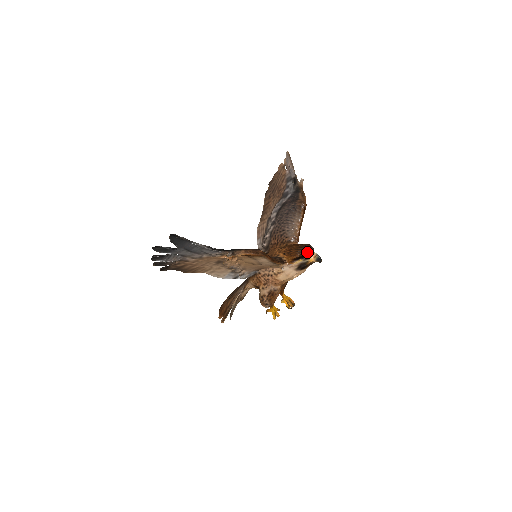
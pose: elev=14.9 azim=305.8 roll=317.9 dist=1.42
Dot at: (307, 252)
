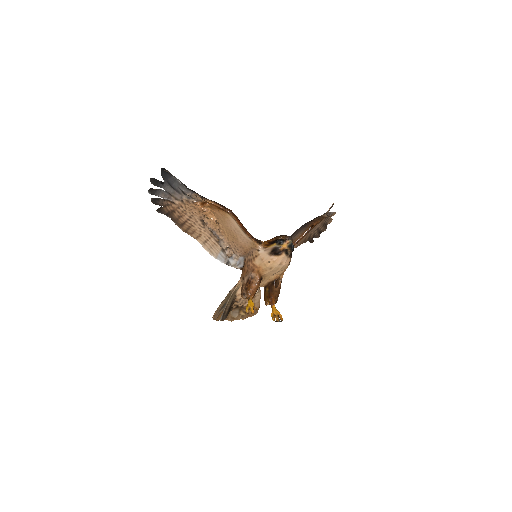
Dot at: (282, 236)
